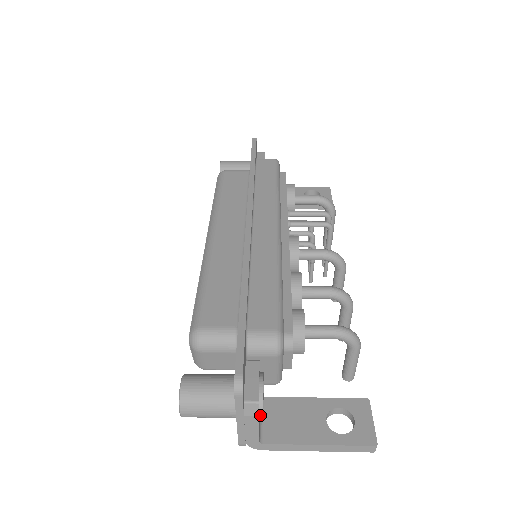
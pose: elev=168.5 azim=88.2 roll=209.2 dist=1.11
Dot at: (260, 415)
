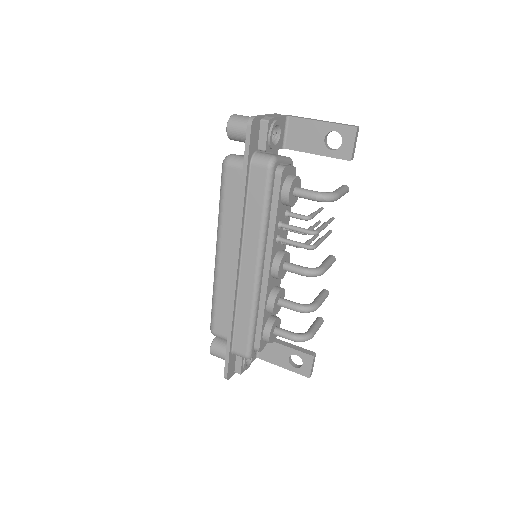
Dot at: (246, 368)
